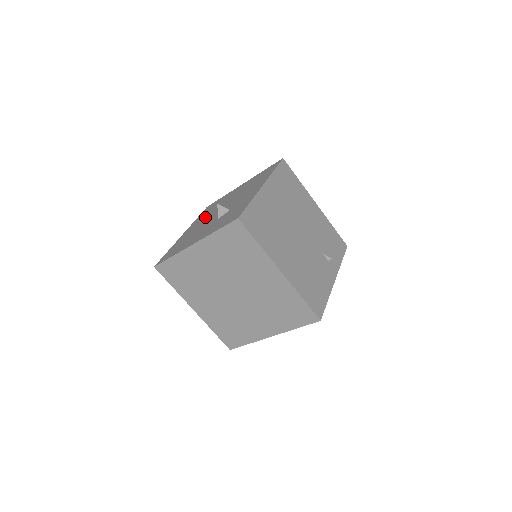
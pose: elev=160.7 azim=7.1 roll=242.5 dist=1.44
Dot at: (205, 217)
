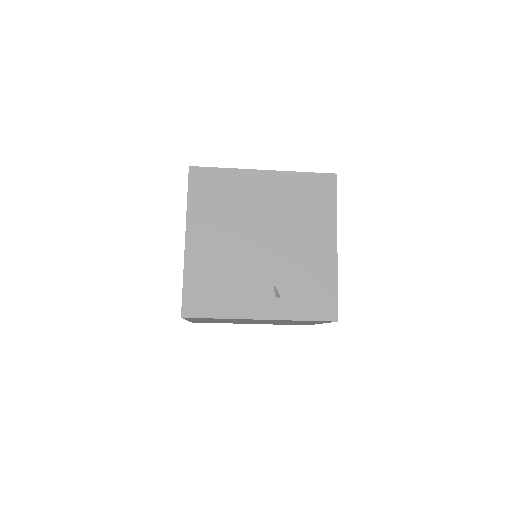
Dot at: occluded
